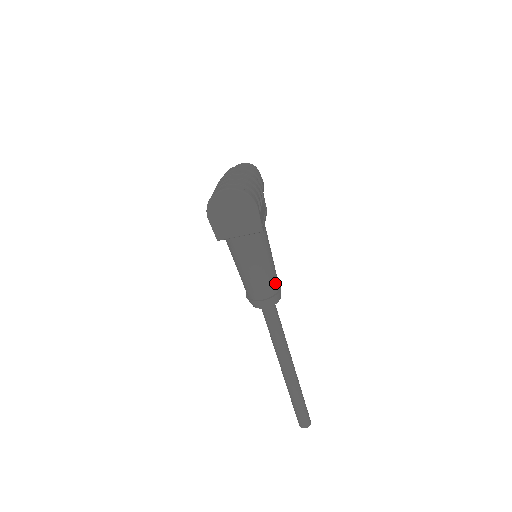
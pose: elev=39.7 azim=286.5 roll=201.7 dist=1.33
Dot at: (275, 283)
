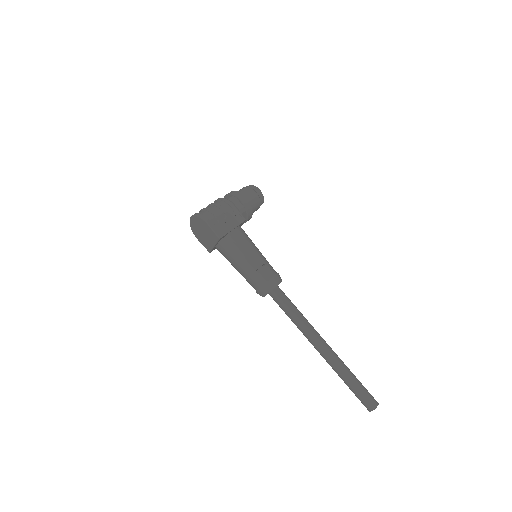
Dot at: (262, 275)
